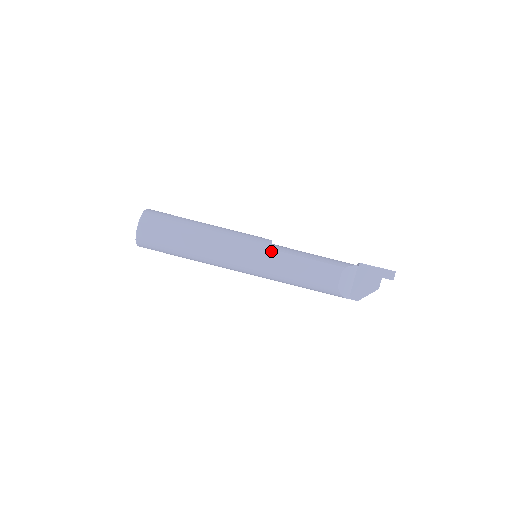
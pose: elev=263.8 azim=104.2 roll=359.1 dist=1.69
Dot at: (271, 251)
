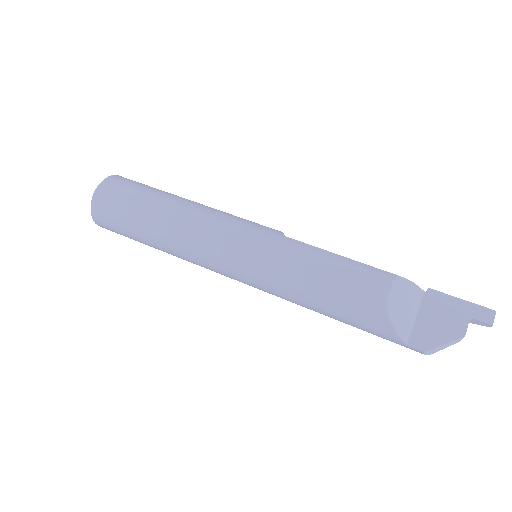
Dot at: (278, 235)
